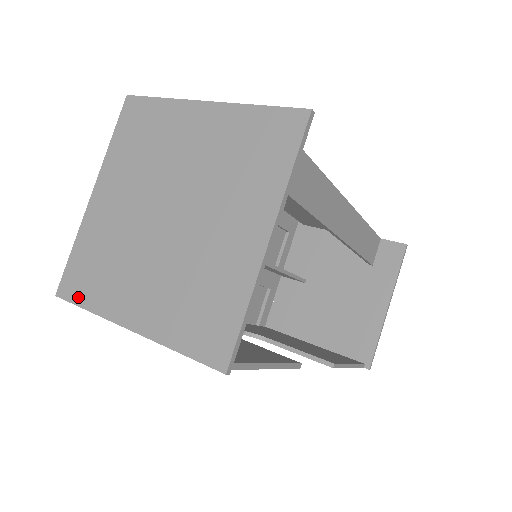
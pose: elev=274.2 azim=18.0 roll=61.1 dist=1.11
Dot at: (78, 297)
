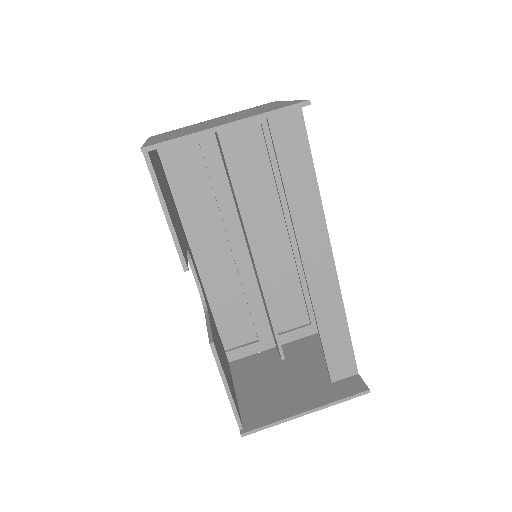
Dot at: occluded
